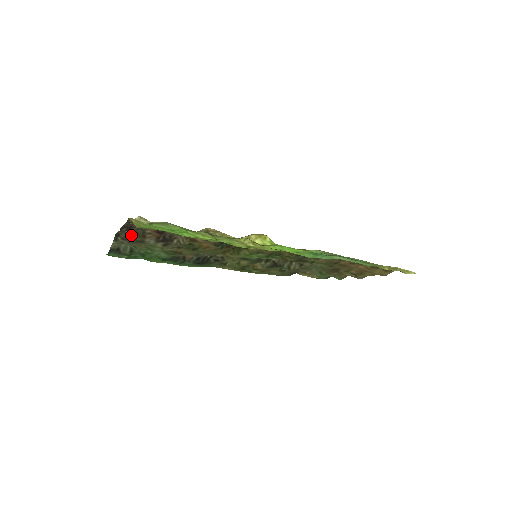
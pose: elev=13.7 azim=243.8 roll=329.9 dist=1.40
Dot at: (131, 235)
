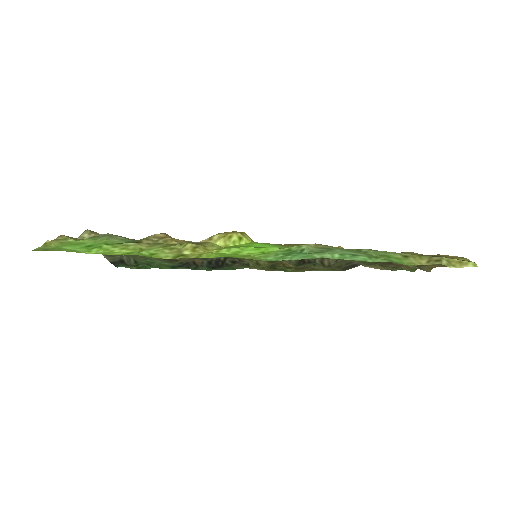
Dot at: occluded
